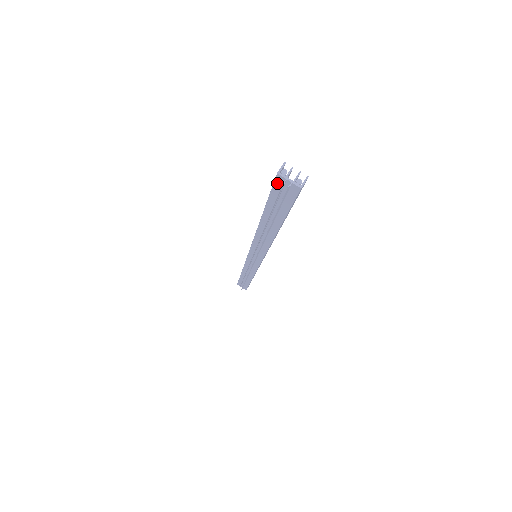
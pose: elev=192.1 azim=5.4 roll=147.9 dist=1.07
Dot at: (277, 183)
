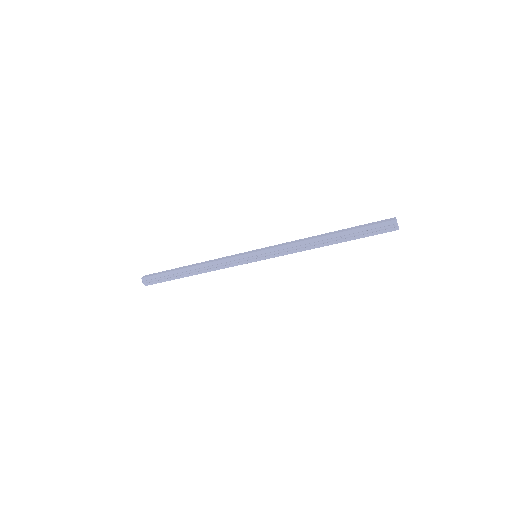
Dot at: (388, 223)
